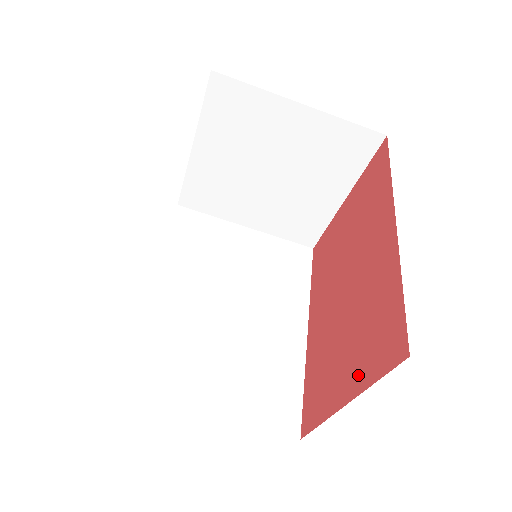
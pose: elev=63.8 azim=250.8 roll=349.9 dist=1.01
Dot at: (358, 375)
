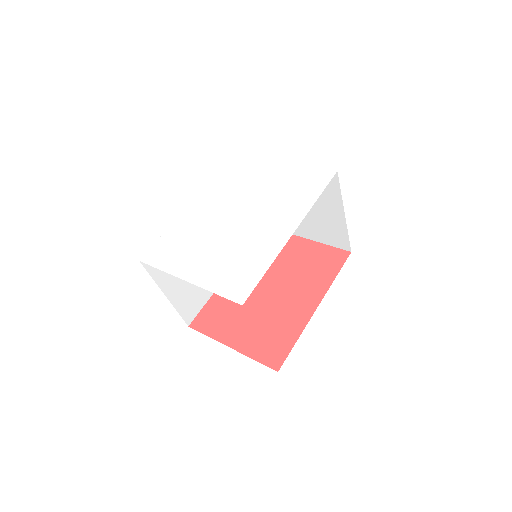
Dot at: (248, 345)
